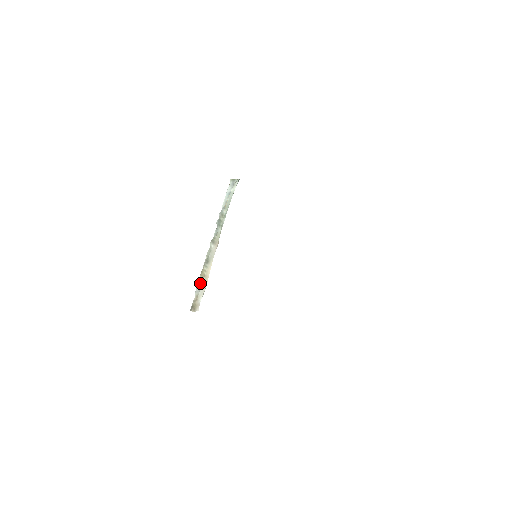
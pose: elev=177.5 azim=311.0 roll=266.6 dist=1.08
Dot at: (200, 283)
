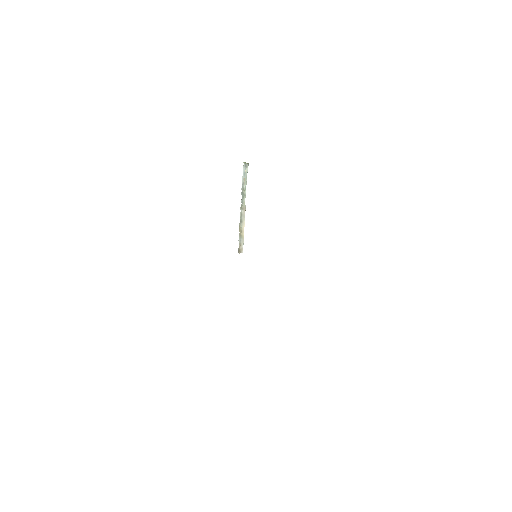
Dot at: (240, 236)
